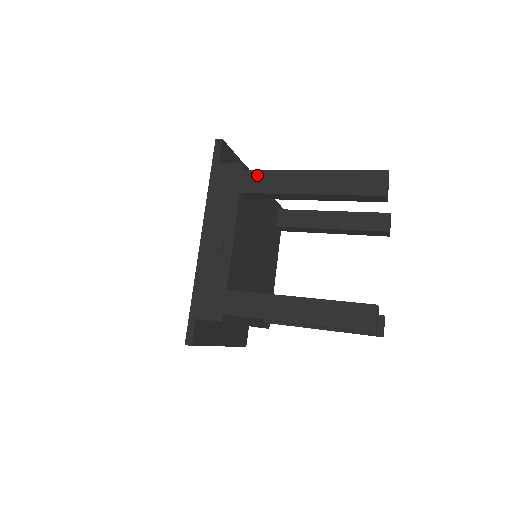
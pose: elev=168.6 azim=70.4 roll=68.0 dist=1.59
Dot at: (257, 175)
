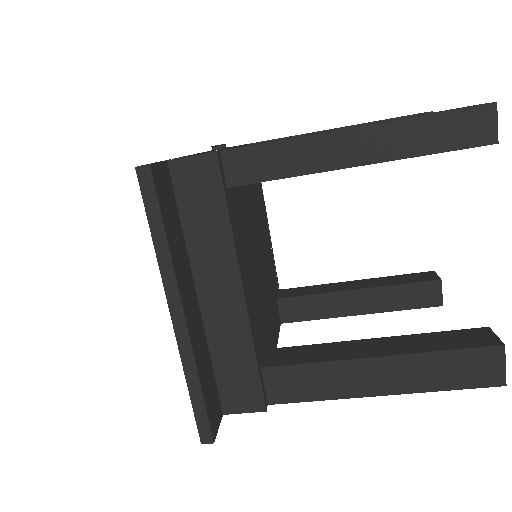
Dot at: occluded
